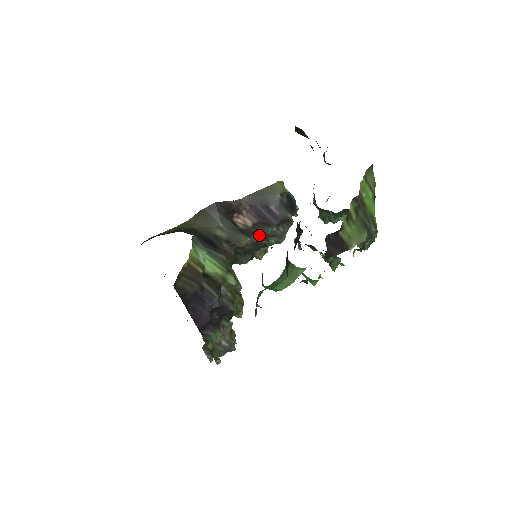
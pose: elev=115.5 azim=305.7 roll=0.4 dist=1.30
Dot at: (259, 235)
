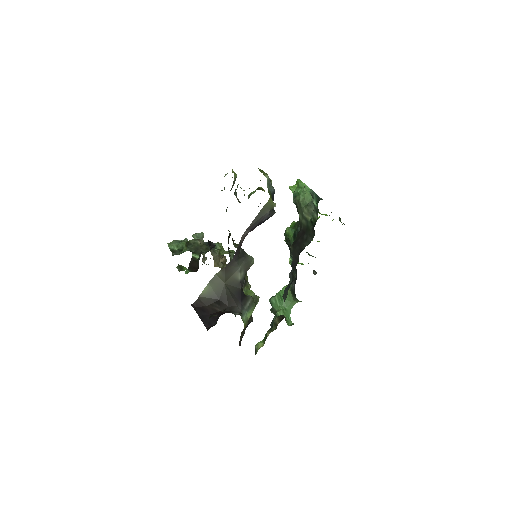
Dot at: occluded
